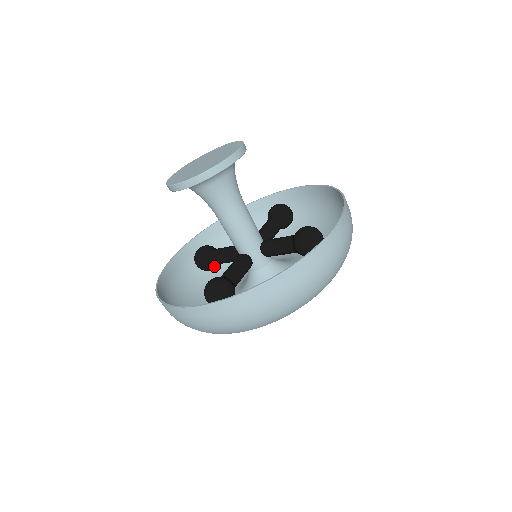
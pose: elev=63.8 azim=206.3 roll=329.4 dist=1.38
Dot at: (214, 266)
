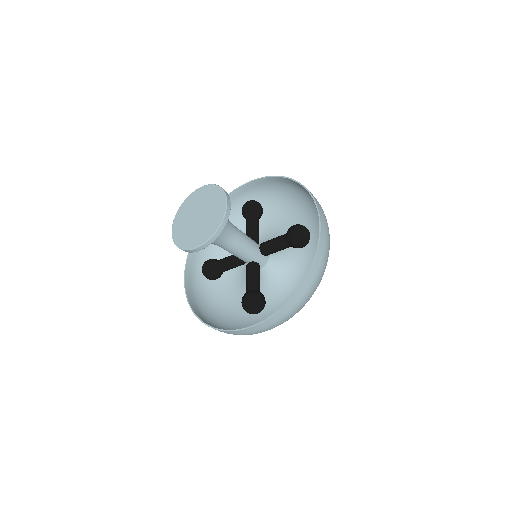
Dot at: occluded
